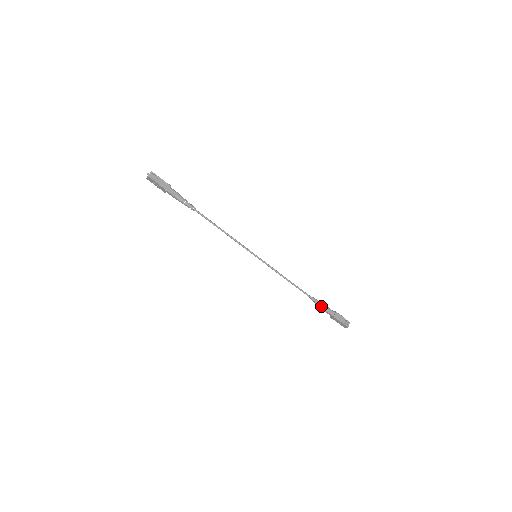
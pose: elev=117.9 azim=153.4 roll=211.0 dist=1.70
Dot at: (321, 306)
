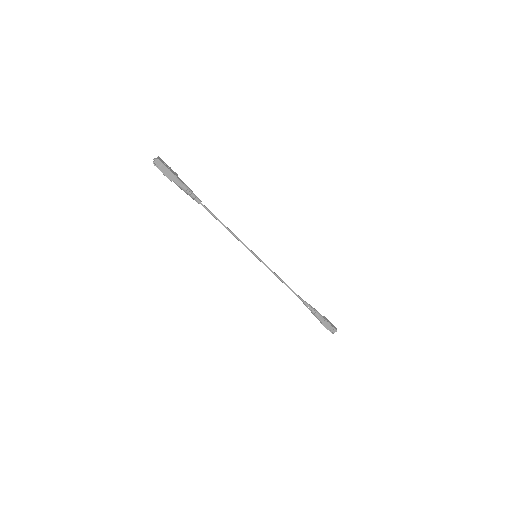
Dot at: (311, 312)
